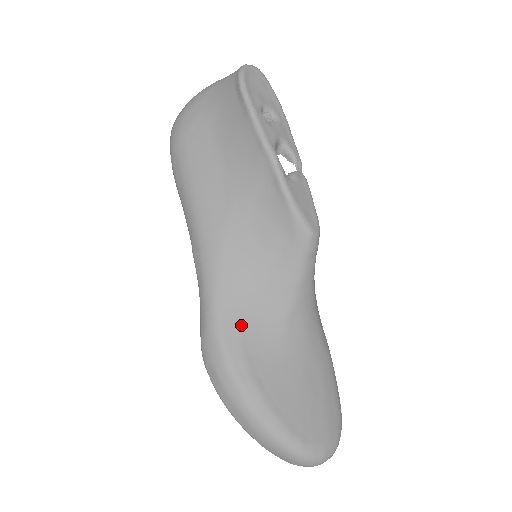
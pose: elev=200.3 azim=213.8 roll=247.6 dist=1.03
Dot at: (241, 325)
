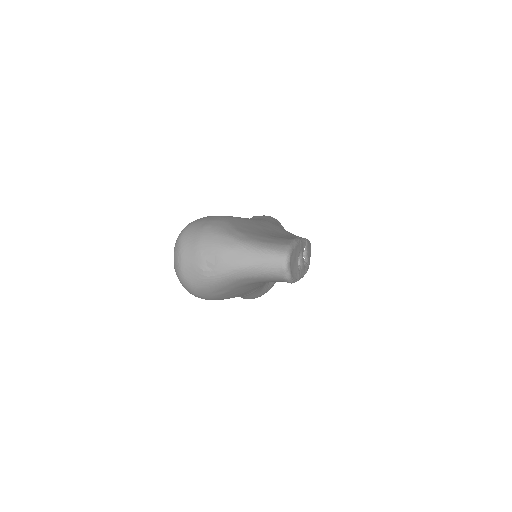
Dot at: (266, 284)
